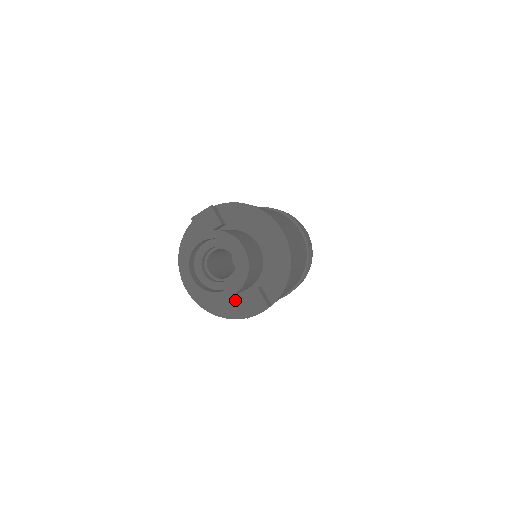
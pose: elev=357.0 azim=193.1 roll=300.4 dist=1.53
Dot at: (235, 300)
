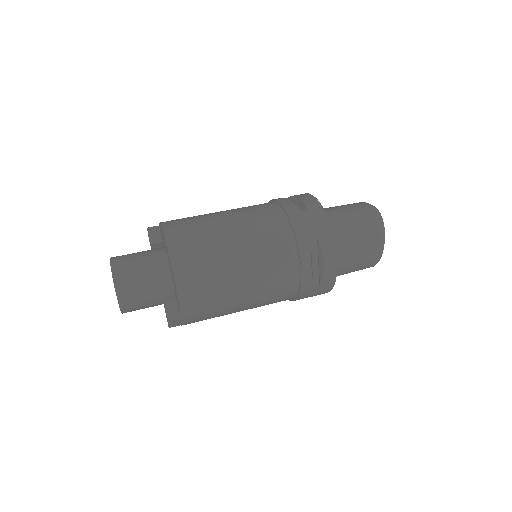
Dot at: occluded
